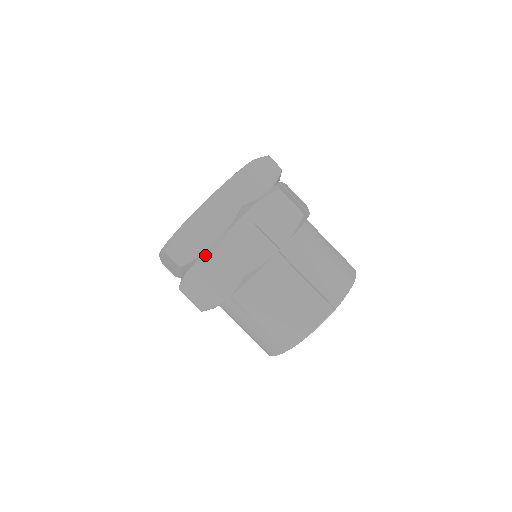
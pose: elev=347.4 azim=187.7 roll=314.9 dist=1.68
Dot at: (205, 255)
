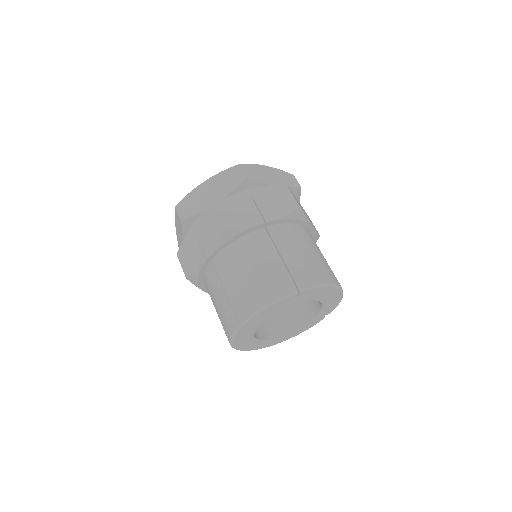
Dot at: (269, 185)
